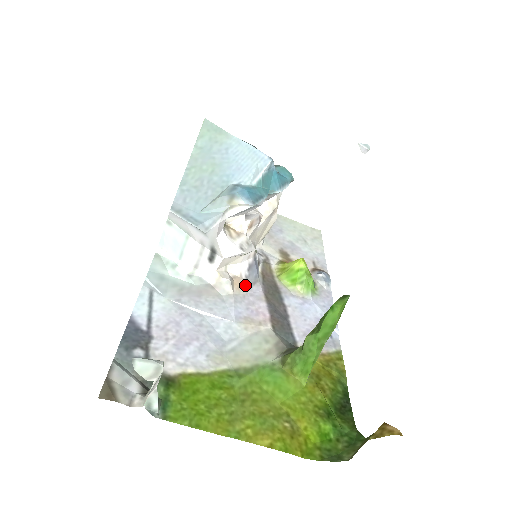
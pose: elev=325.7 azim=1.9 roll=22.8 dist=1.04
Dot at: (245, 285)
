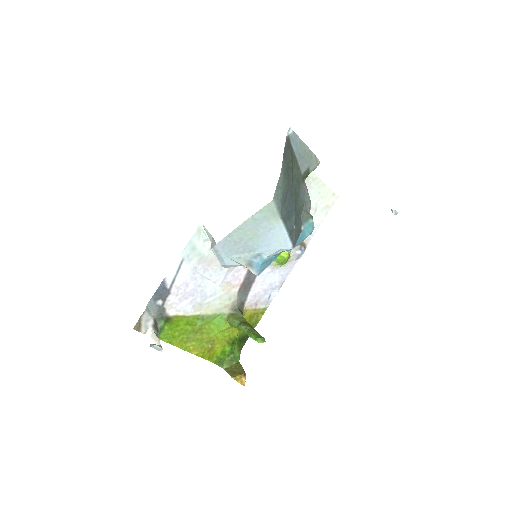
Dot at: occluded
